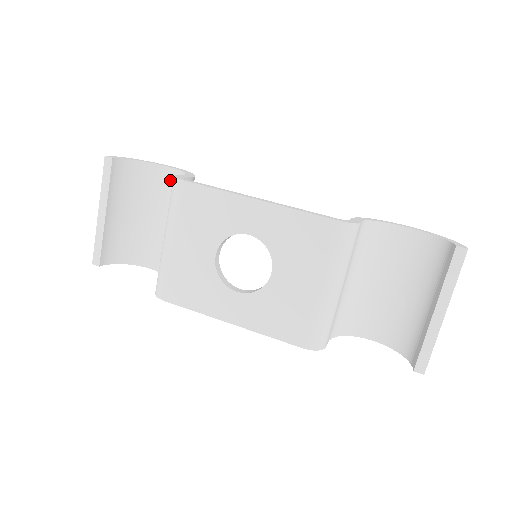
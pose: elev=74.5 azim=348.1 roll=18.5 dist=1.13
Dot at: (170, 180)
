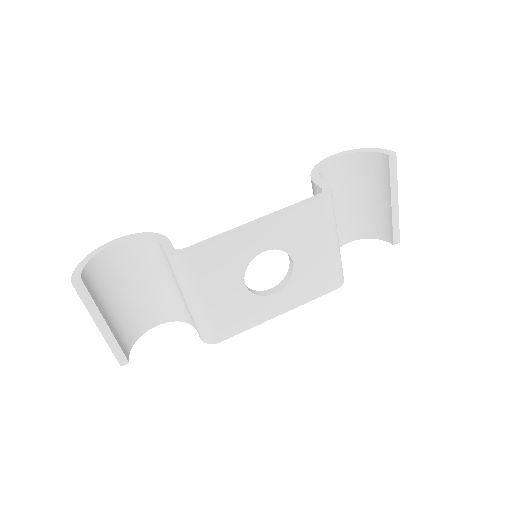
Dot at: (130, 251)
